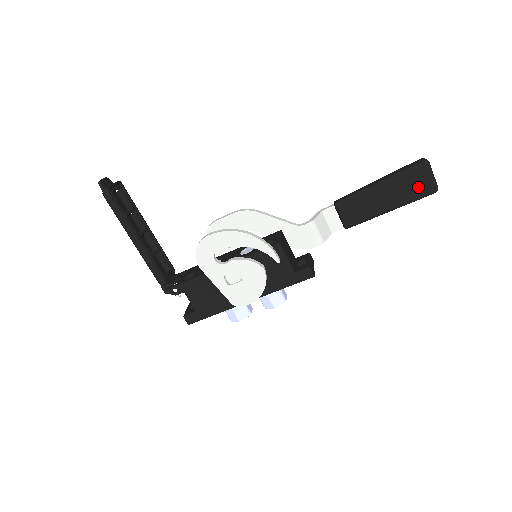
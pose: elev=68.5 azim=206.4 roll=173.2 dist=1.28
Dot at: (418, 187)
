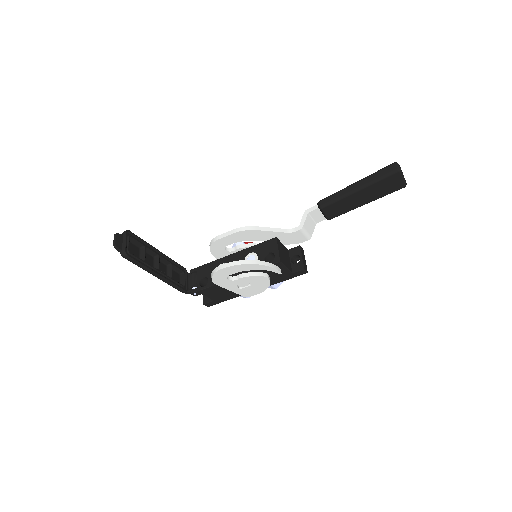
Dot at: (390, 187)
